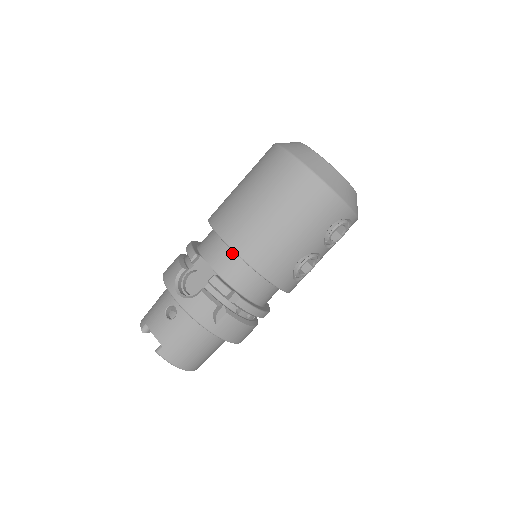
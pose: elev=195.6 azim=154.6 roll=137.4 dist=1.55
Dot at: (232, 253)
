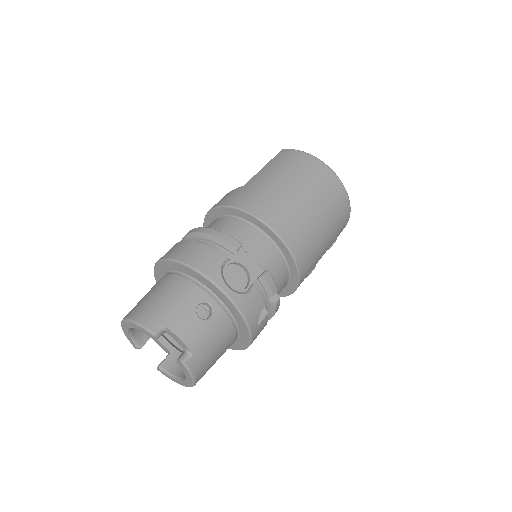
Dot at: (276, 249)
